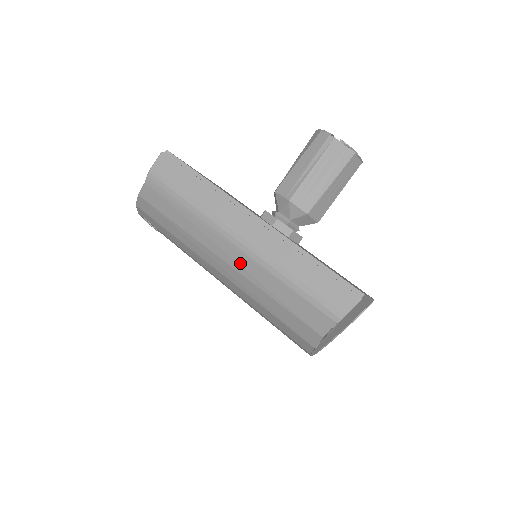
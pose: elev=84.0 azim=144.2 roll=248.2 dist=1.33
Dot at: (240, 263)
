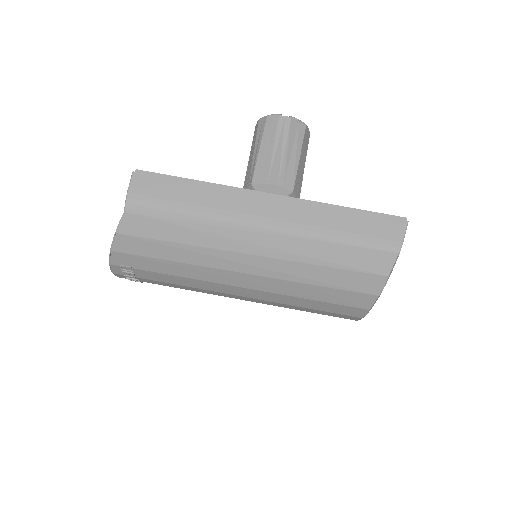
Dot at: (275, 247)
